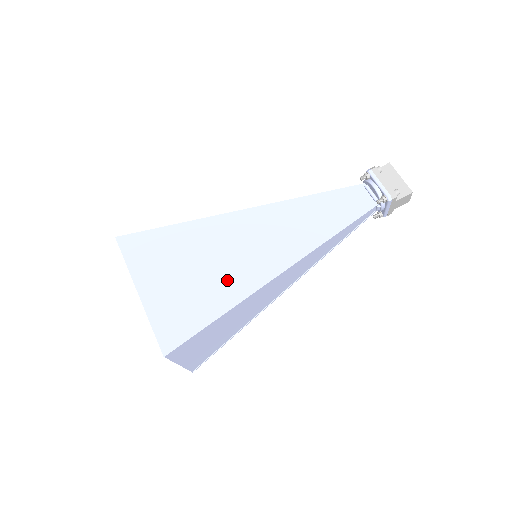
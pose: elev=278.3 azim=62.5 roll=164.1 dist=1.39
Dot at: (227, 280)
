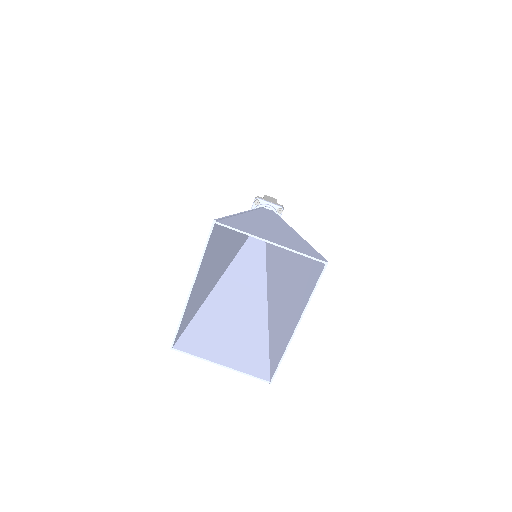
Dot at: (227, 237)
